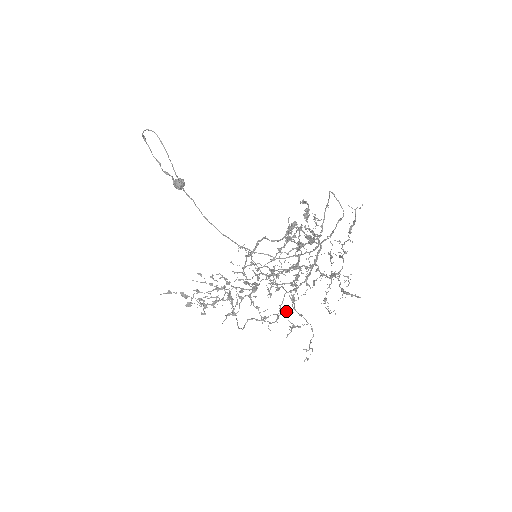
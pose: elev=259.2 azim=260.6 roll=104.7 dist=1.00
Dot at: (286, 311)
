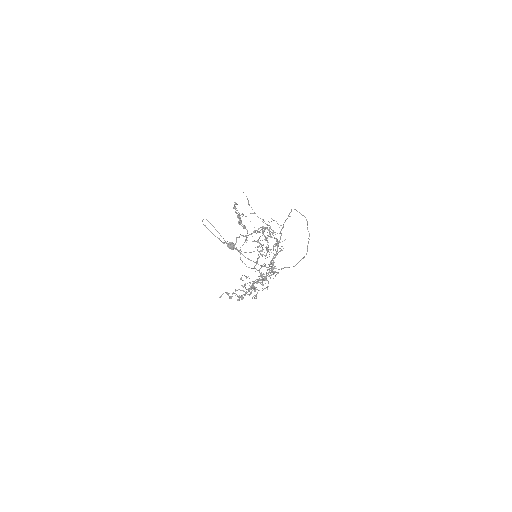
Dot at: (268, 274)
